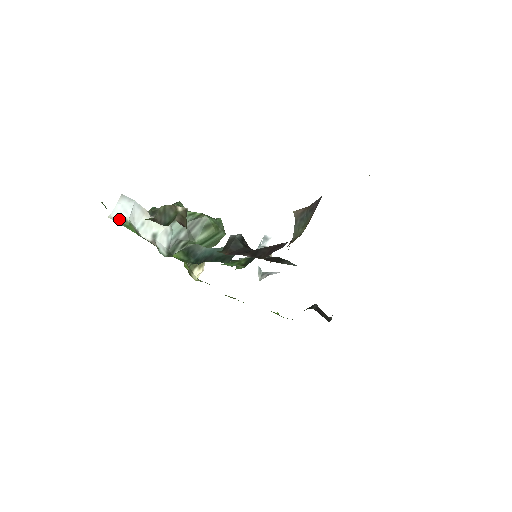
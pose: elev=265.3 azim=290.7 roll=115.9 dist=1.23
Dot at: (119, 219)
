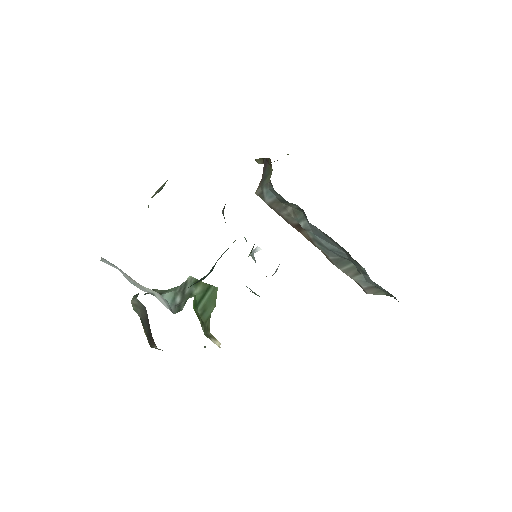
Dot at: occluded
